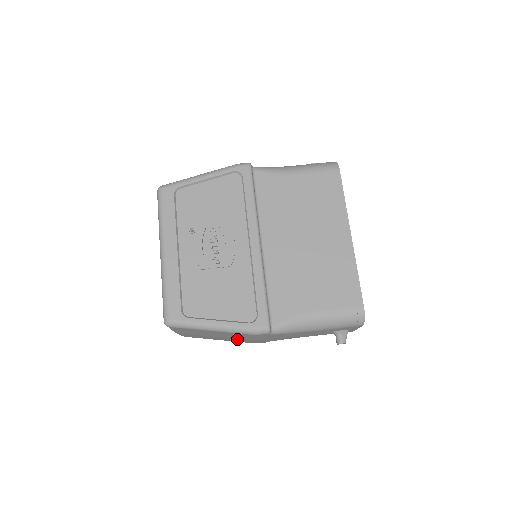
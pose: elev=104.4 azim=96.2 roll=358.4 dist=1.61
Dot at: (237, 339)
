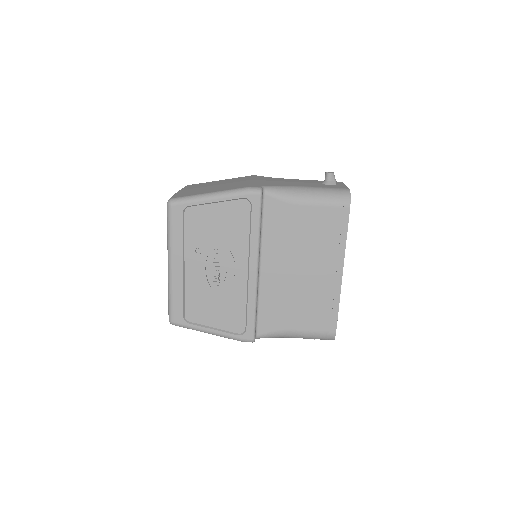
Dot at: occluded
